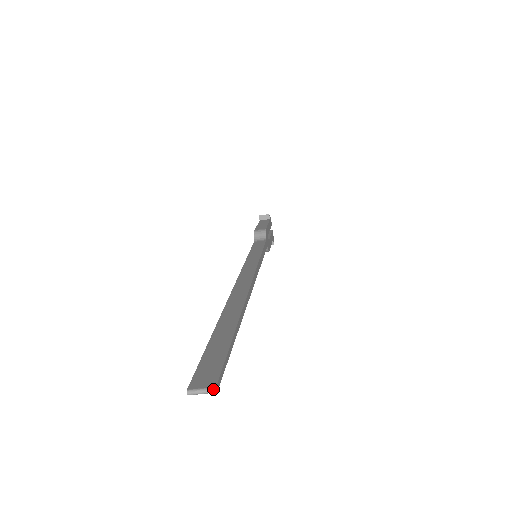
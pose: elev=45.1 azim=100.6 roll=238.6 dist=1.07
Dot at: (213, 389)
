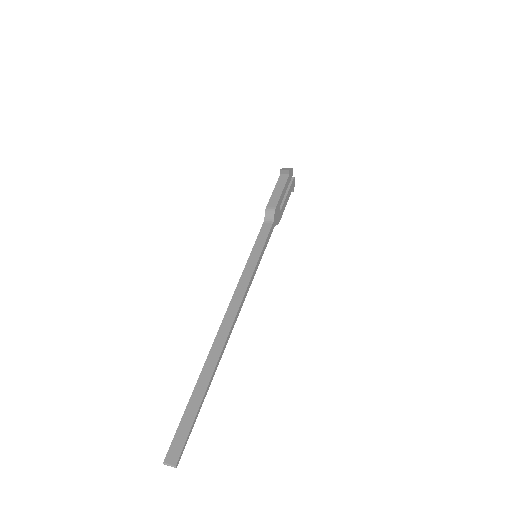
Dot at: (174, 467)
